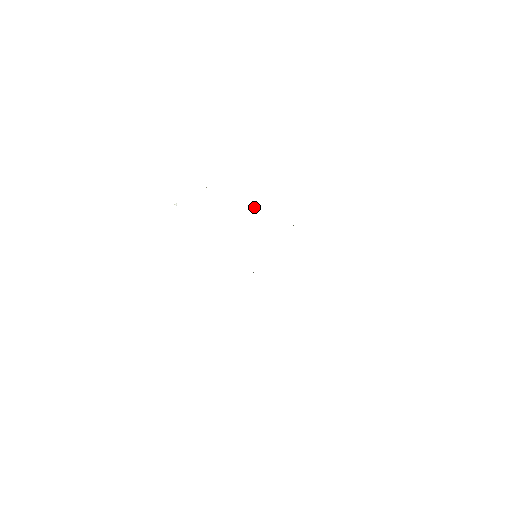
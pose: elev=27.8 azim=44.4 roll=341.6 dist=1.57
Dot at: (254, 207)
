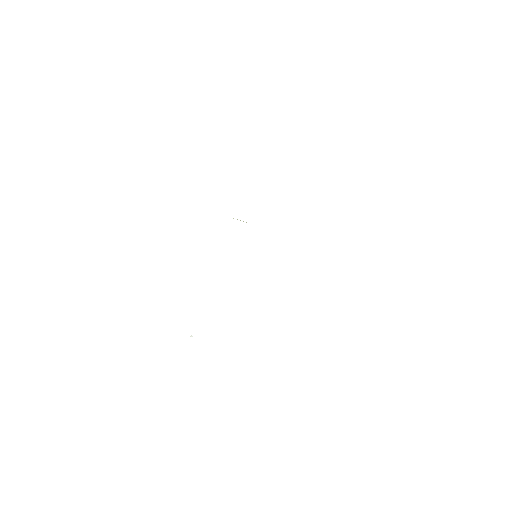
Dot at: occluded
